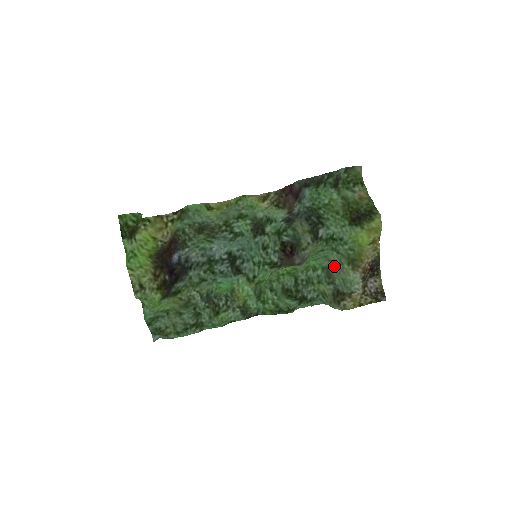
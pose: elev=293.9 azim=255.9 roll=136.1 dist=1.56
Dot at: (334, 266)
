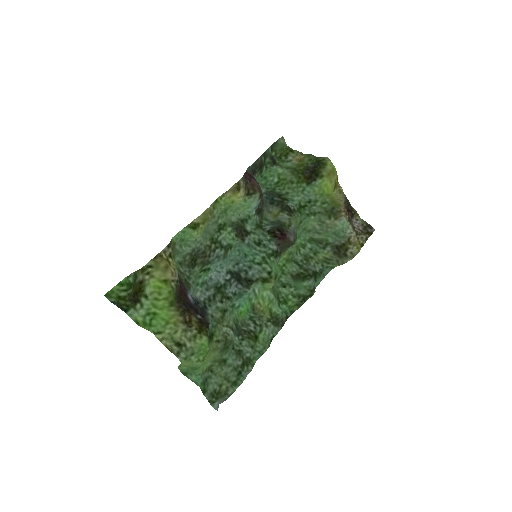
Dot at: (316, 233)
